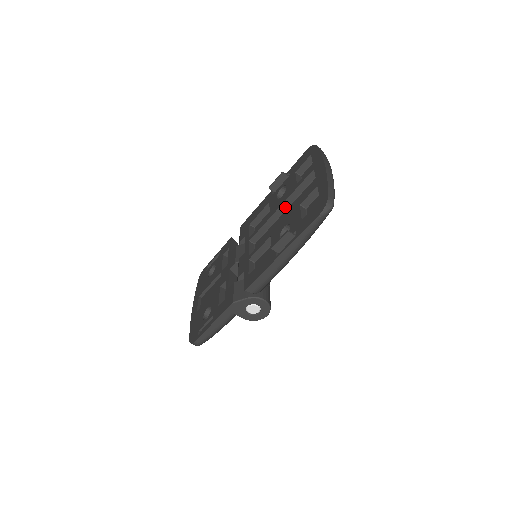
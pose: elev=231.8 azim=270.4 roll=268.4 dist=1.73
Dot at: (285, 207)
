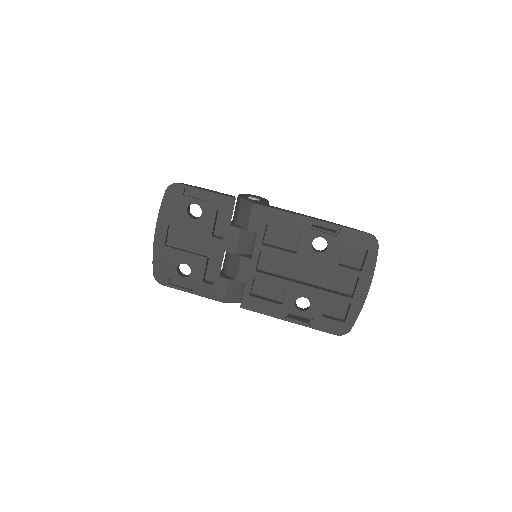
Dot at: (313, 263)
